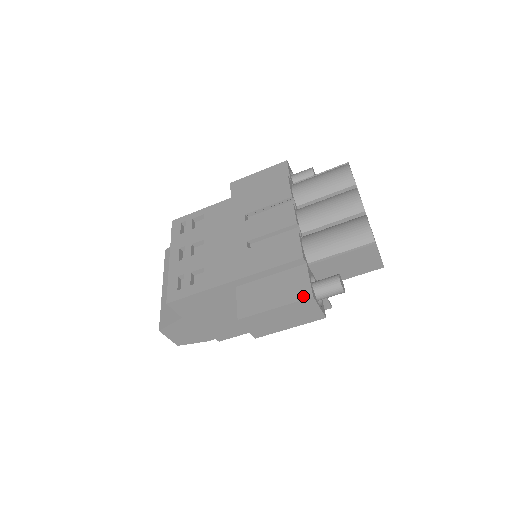
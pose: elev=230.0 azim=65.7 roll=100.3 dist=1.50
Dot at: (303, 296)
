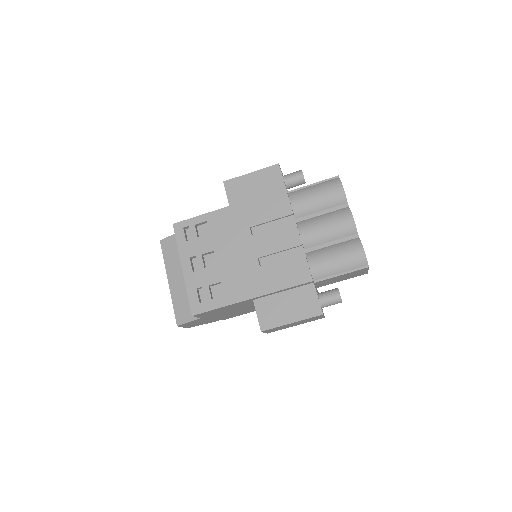
Dot at: (315, 313)
